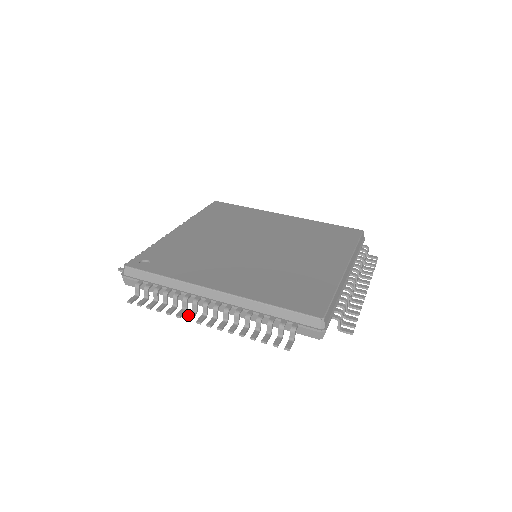
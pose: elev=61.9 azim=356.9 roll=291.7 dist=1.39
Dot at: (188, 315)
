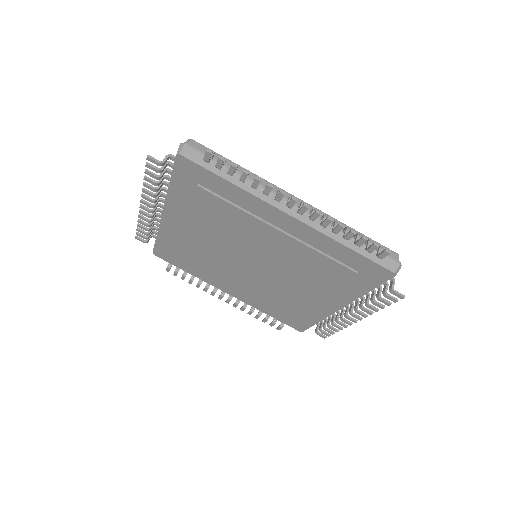
Dot at: (144, 213)
